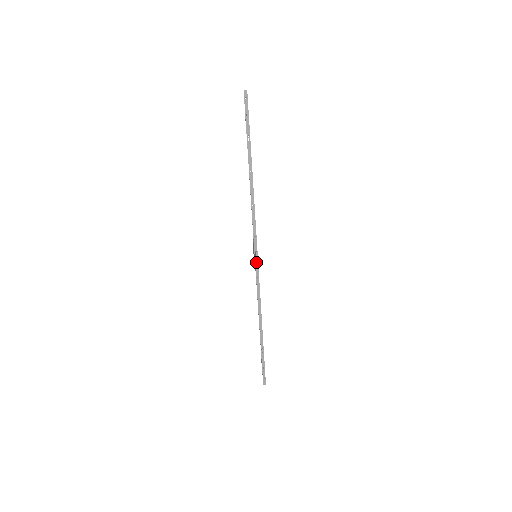
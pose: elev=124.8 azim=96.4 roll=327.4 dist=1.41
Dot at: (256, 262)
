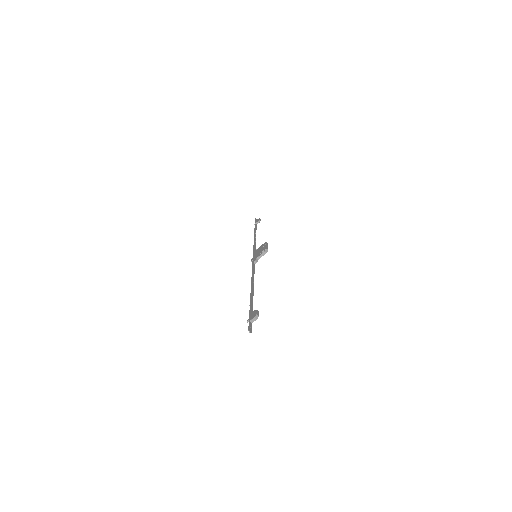
Dot at: occluded
